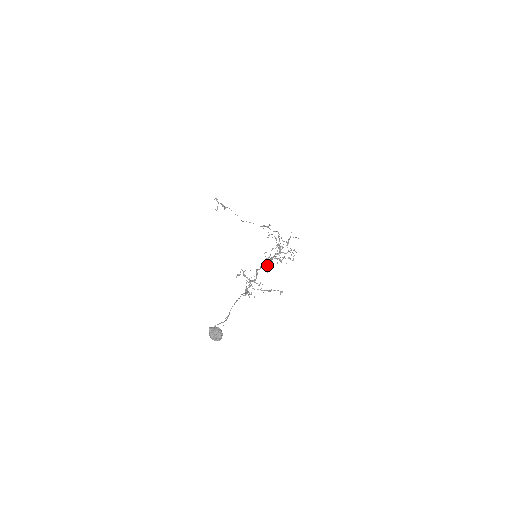
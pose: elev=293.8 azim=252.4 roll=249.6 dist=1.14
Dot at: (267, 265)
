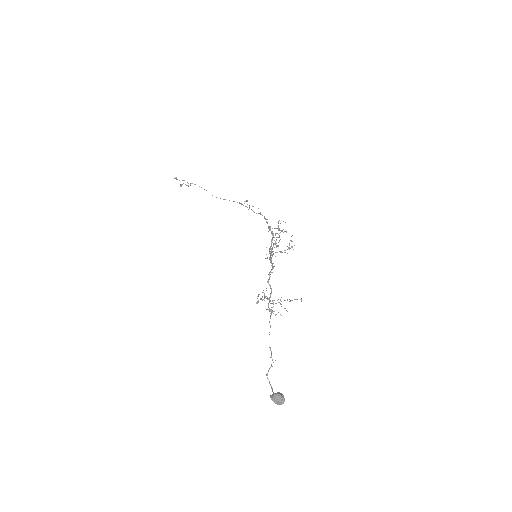
Dot at: (272, 267)
